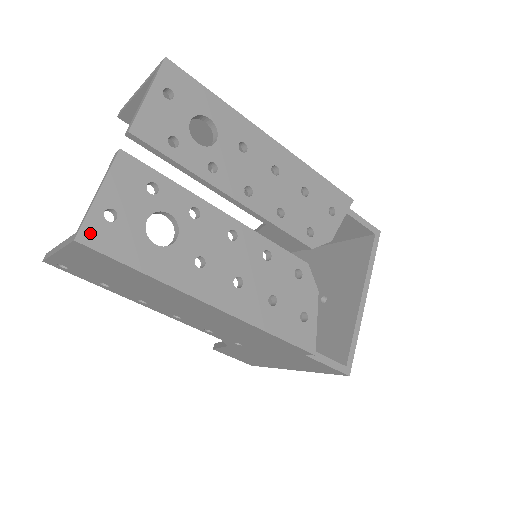
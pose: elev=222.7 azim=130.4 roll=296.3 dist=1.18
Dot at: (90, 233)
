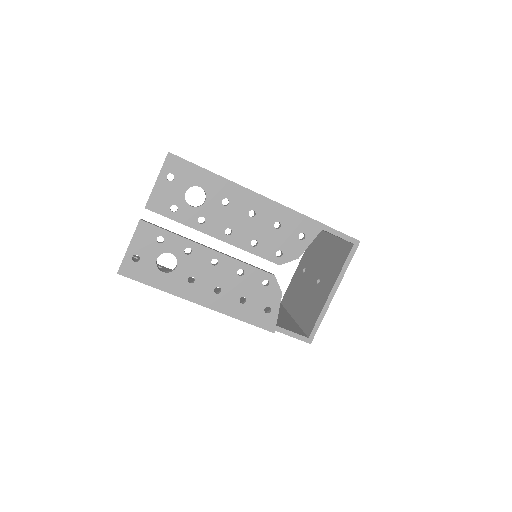
Dot at: (125, 269)
